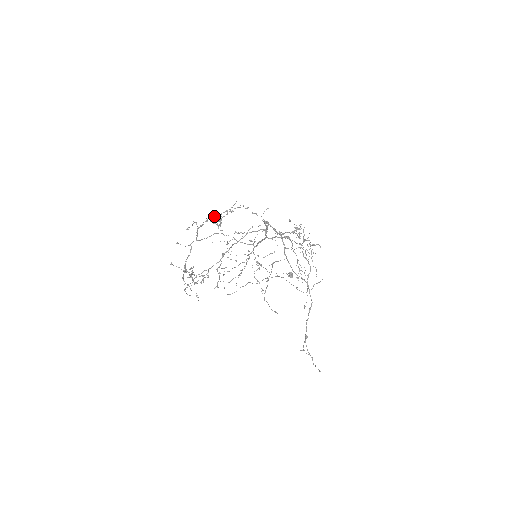
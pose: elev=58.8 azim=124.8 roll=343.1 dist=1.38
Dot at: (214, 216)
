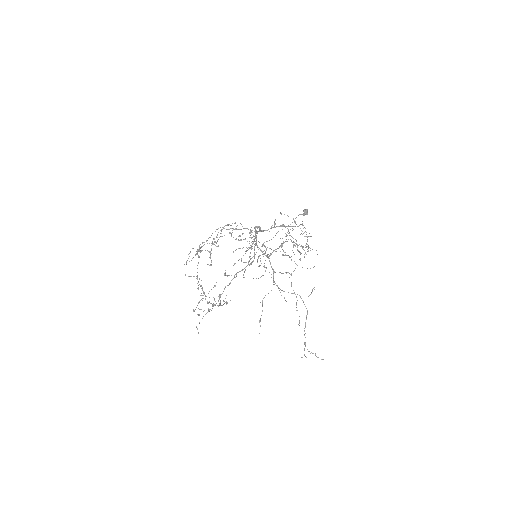
Dot at: (205, 250)
